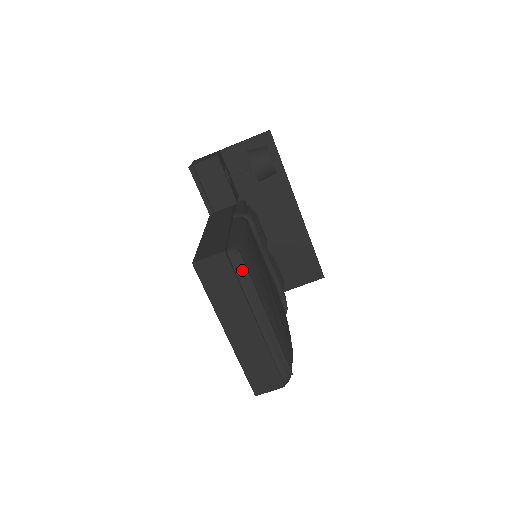
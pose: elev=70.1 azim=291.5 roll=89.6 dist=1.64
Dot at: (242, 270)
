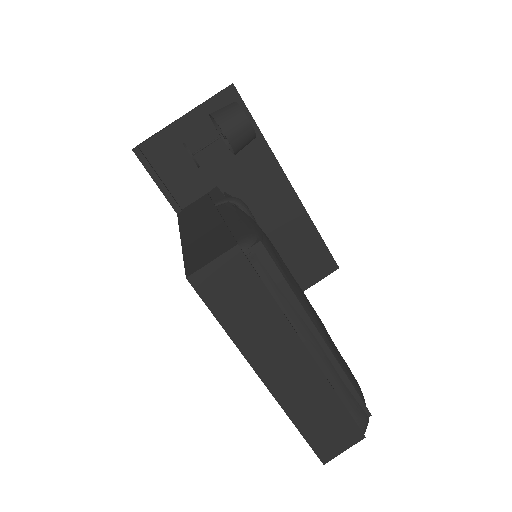
Dot at: (269, 271)
